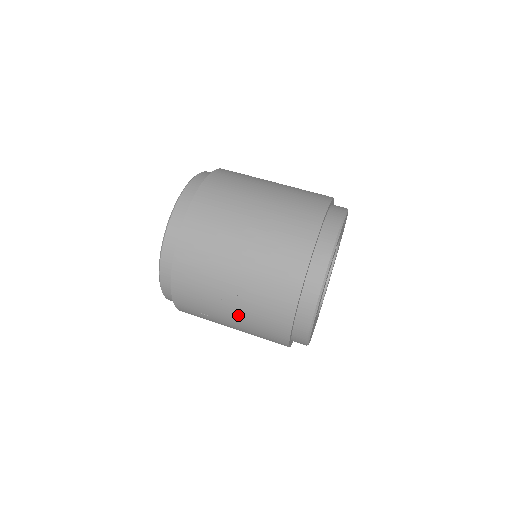
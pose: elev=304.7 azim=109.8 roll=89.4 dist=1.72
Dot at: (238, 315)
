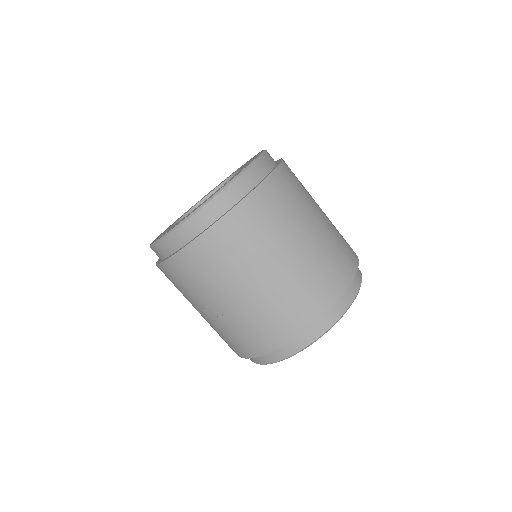
Dot at: (210, 319)
